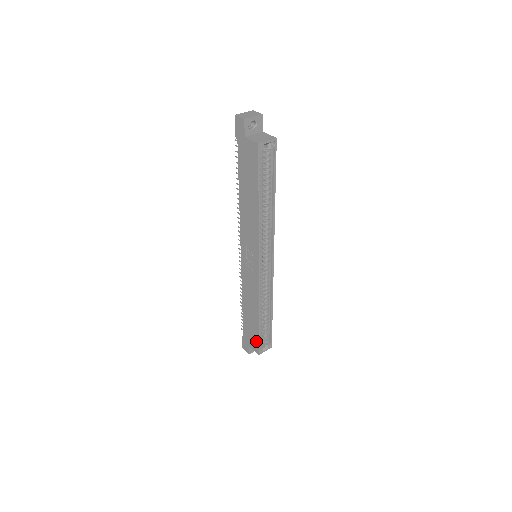
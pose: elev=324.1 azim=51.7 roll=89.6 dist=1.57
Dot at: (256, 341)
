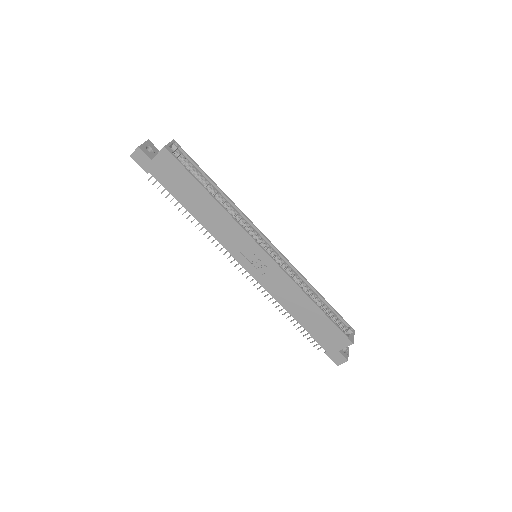
Dot at: (337, 332)
